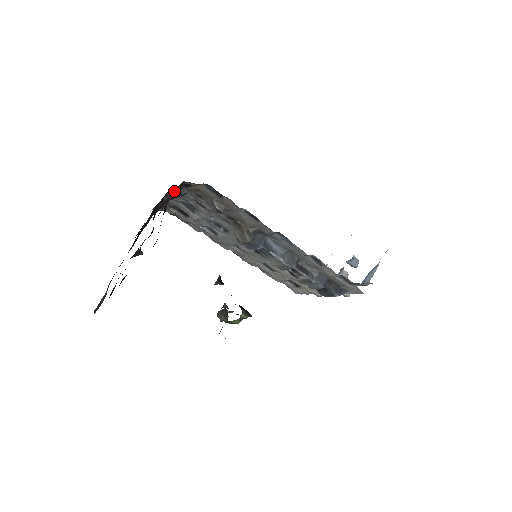
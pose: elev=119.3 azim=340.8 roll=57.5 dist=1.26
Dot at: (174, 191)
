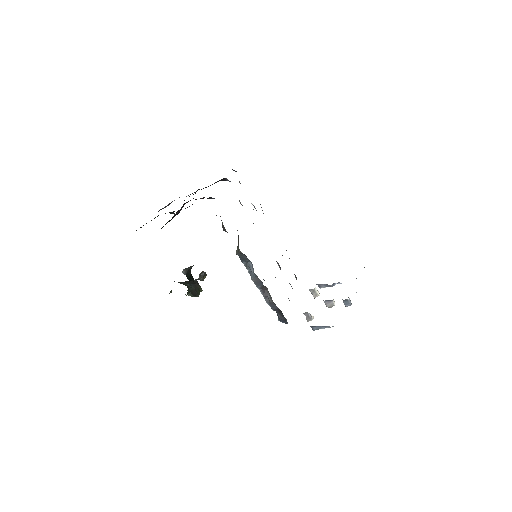
Dot at: occluded
